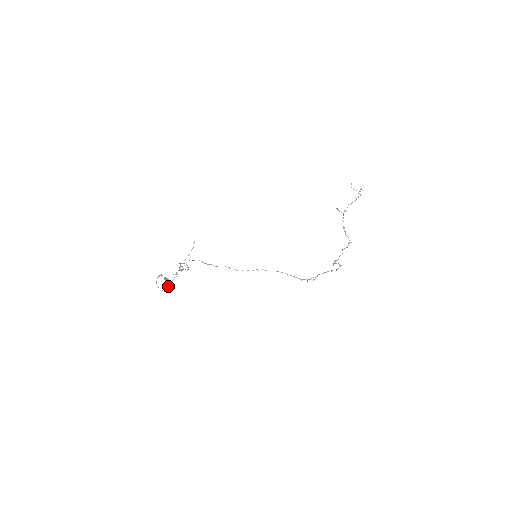
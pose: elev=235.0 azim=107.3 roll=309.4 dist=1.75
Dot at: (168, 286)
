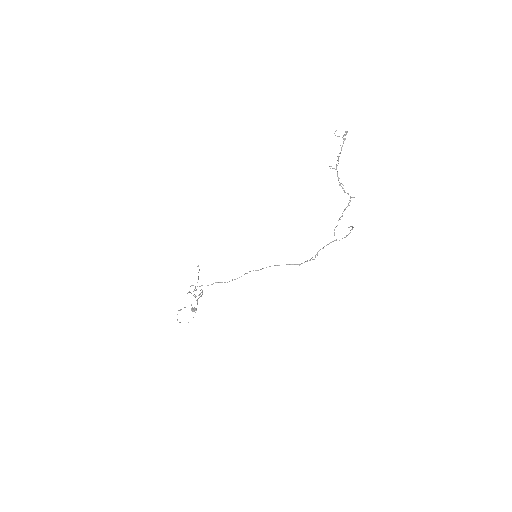
Dot at: occluded
